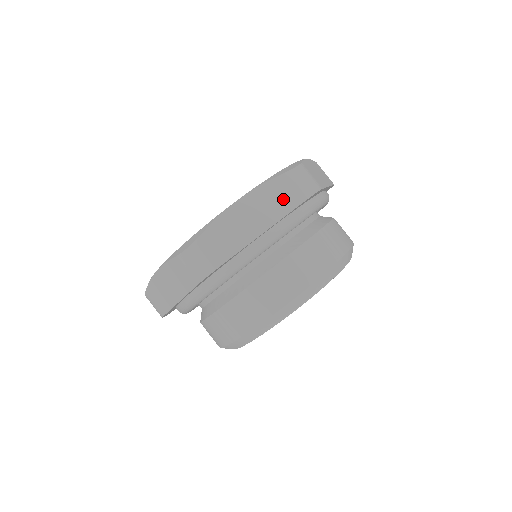
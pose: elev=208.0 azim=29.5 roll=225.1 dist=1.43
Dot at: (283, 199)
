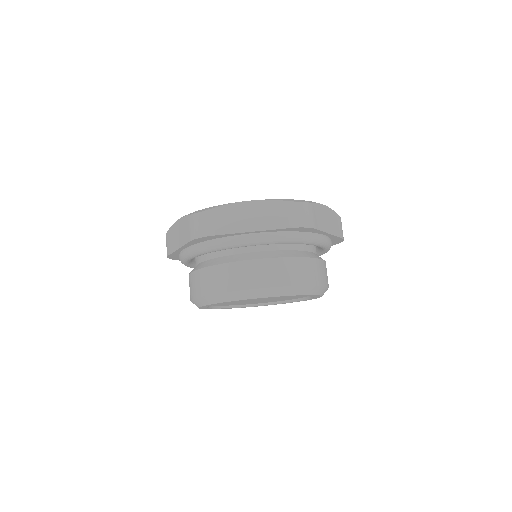
Dot at: (338, 227)
